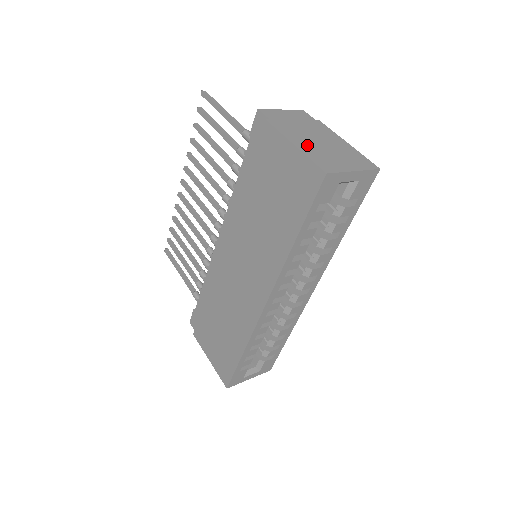
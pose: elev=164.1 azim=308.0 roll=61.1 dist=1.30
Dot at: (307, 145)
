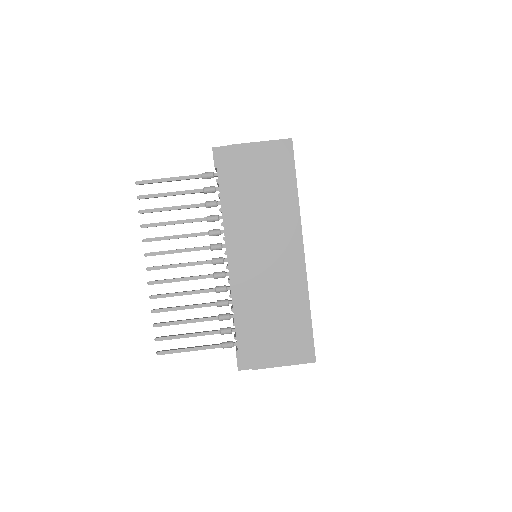
Dot at: occluded
